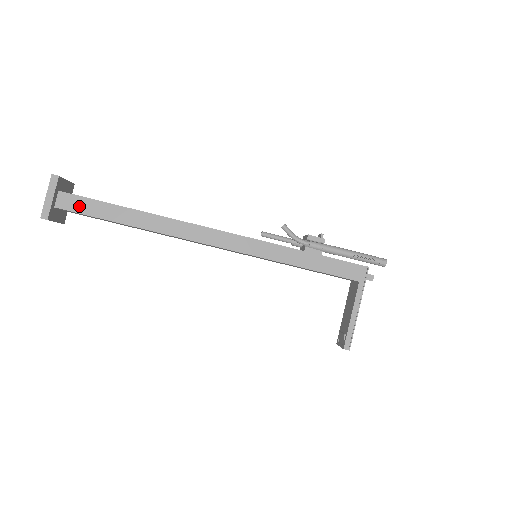
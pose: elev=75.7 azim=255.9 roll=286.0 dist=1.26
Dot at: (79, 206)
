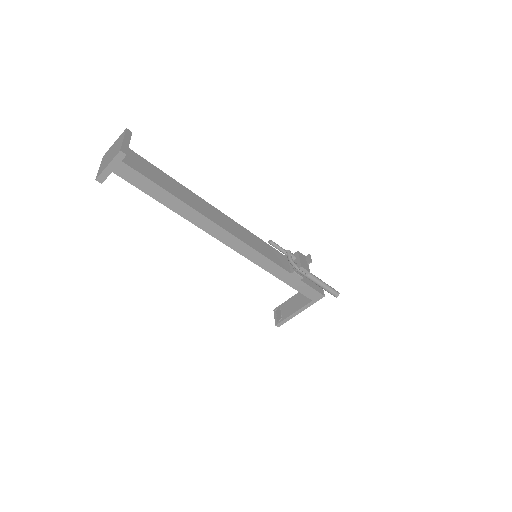
Dot at: (134, 179)
